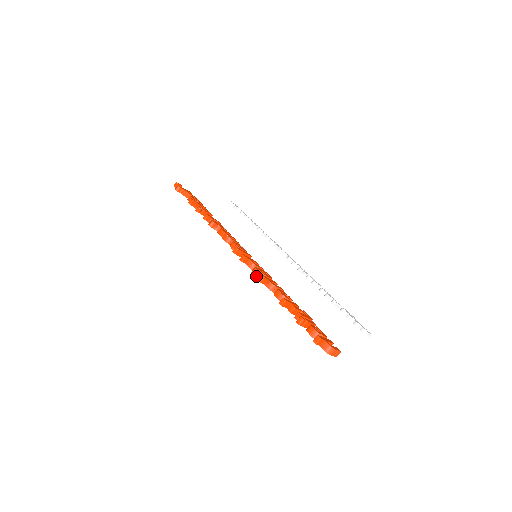
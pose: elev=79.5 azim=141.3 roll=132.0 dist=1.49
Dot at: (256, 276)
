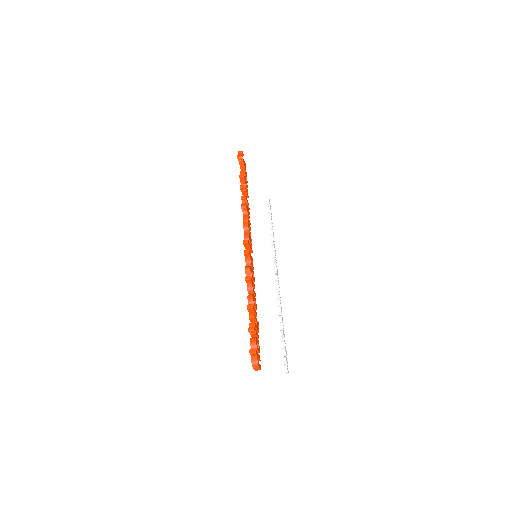
Dot at: (246, 273)
